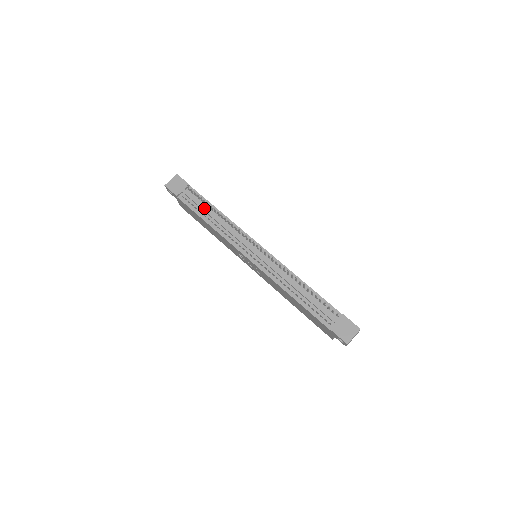
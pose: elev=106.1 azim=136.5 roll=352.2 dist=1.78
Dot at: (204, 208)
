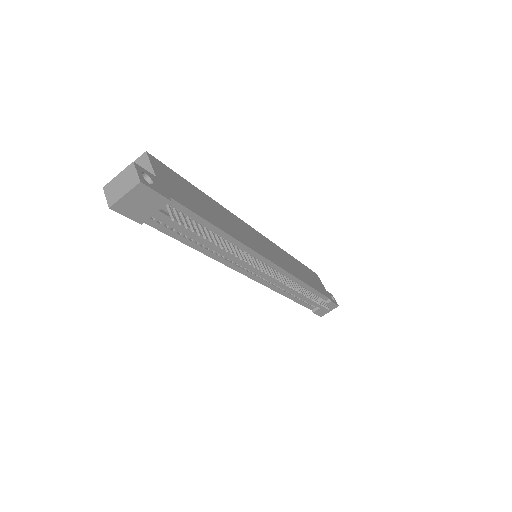
Dot at: (199, 237)
